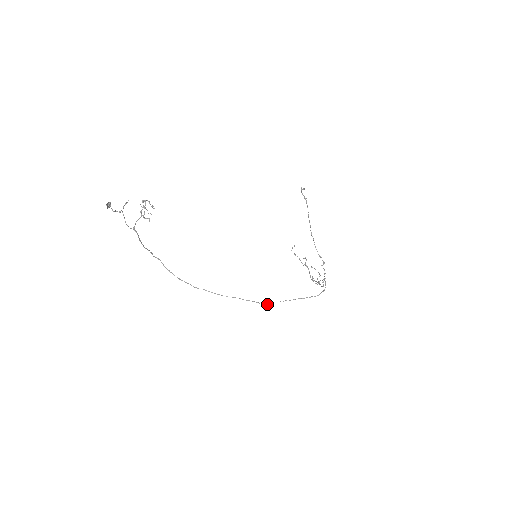
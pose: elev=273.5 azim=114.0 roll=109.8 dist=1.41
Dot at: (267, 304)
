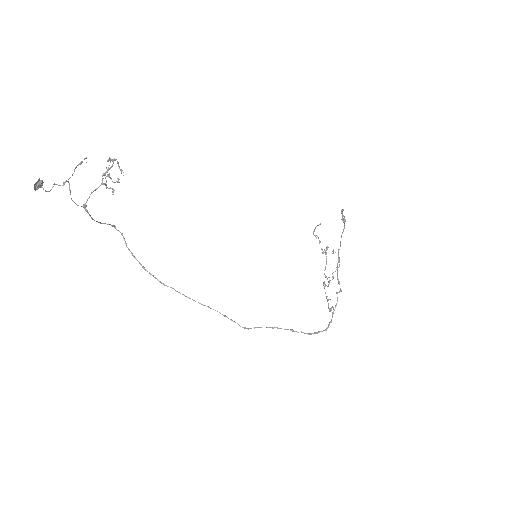
Dot at: (247, 328)
